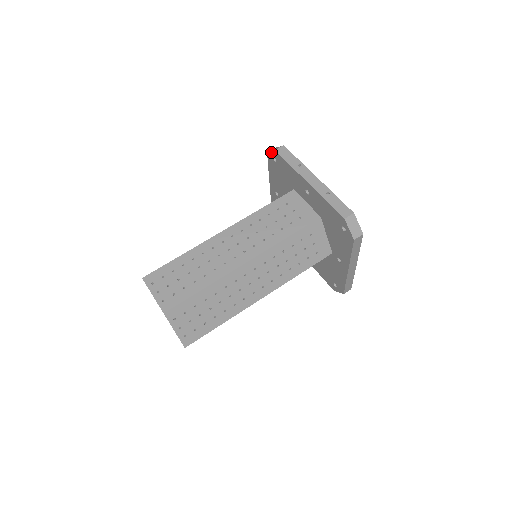
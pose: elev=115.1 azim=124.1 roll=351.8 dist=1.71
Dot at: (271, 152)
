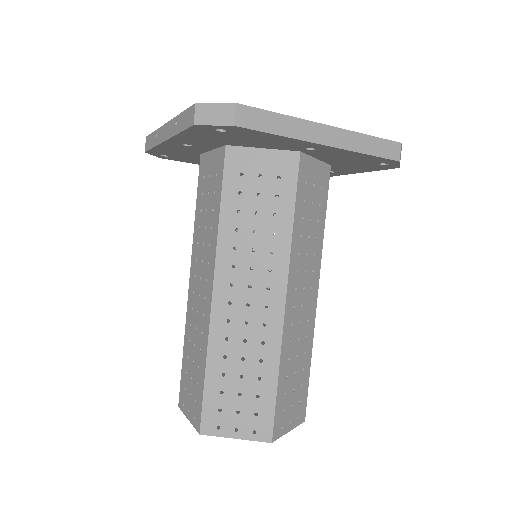
Dot at: occluded
